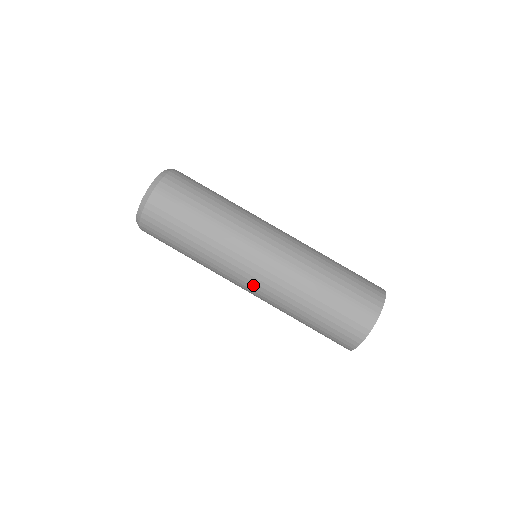
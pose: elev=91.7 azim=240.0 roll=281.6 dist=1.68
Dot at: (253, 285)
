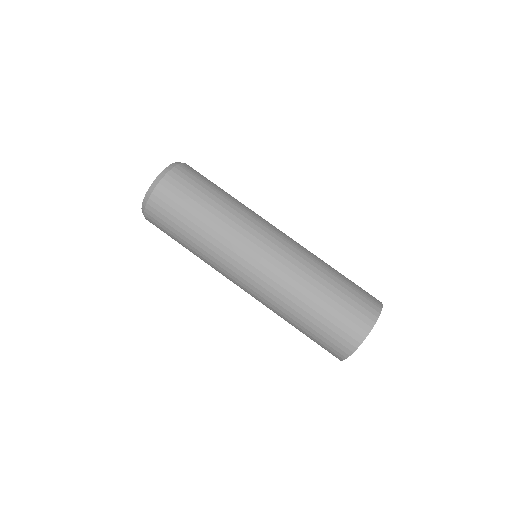
Dot at: (263, 263)
